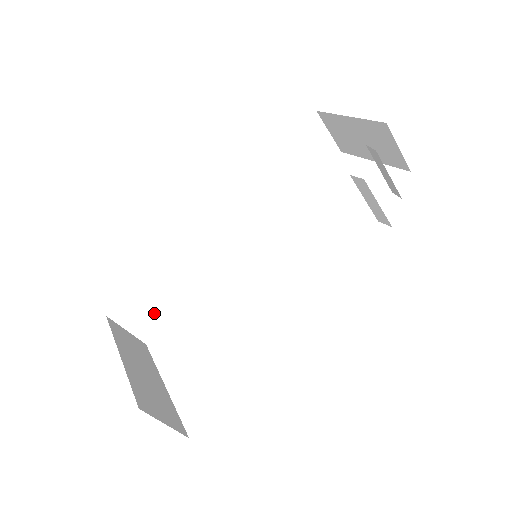
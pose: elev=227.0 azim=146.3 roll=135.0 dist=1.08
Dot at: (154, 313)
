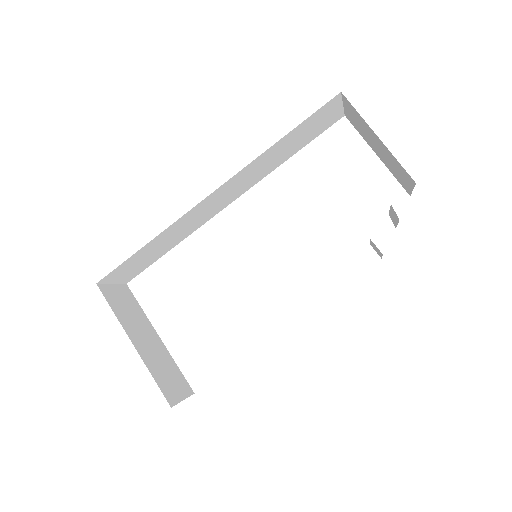
Dot at: (138, 267)
